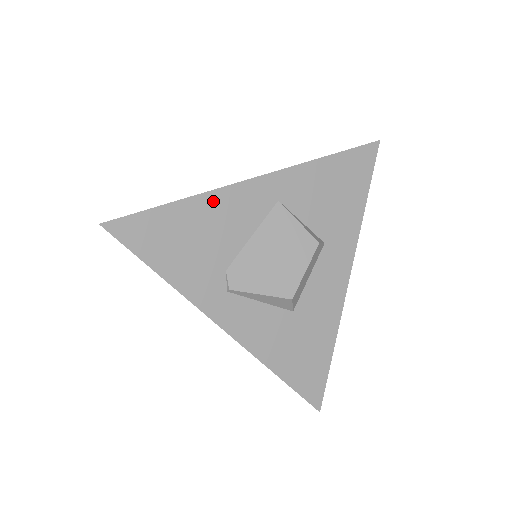
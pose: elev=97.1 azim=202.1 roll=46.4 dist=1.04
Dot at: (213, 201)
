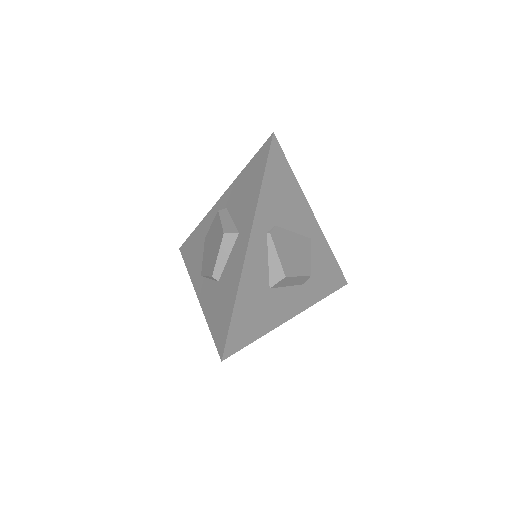
Dot at: (300, 197)
